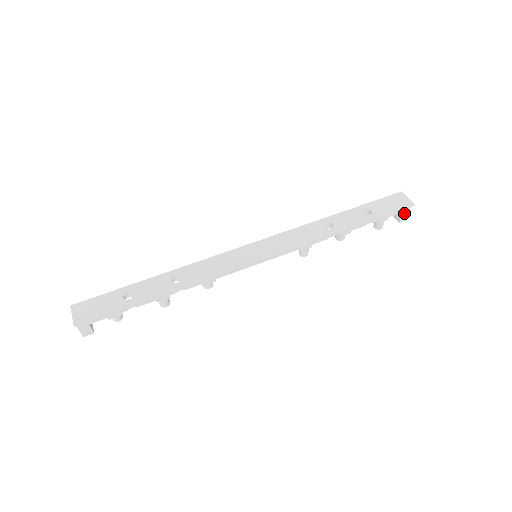
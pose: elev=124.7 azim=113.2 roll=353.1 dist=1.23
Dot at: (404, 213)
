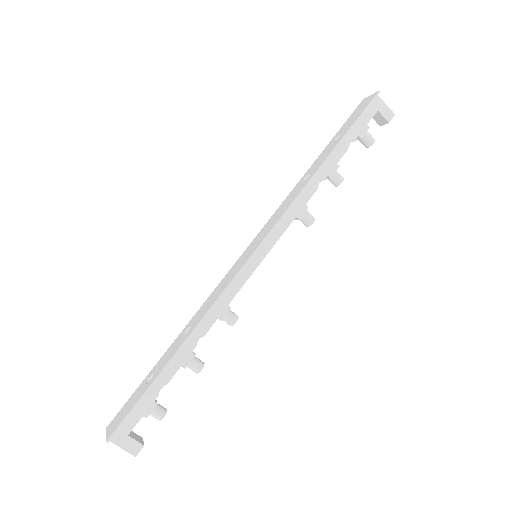
Dot at: (382, 110)
